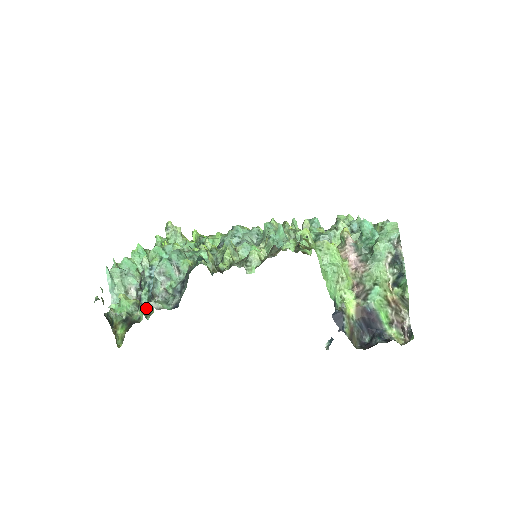
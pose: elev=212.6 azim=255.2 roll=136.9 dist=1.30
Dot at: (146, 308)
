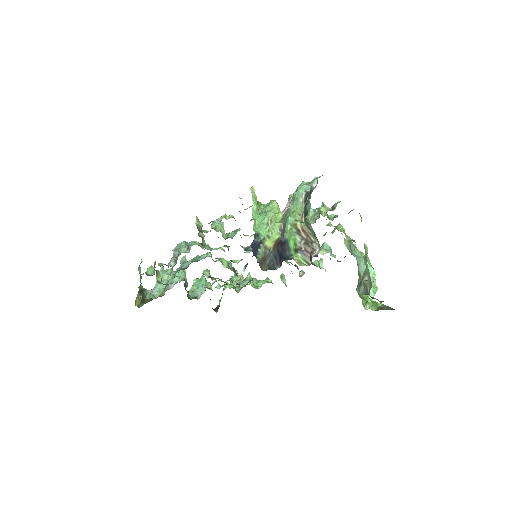
Dot at: occluded
